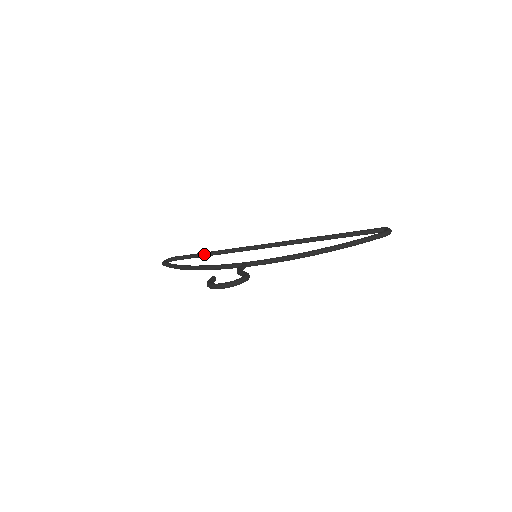
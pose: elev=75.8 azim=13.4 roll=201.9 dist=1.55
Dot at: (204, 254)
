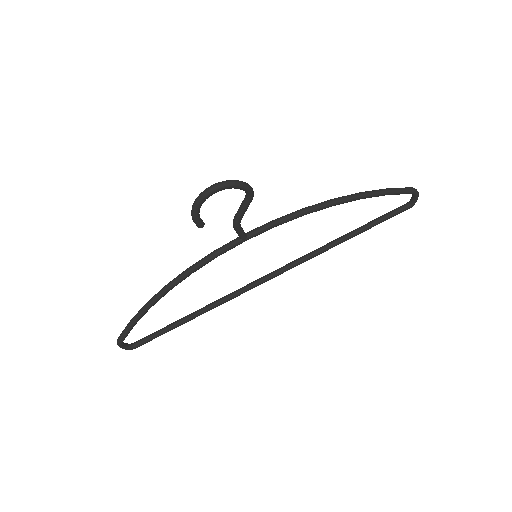
Dot at: (180, 319)
